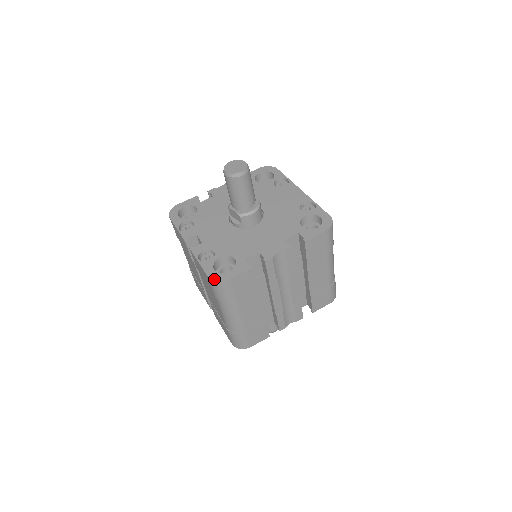
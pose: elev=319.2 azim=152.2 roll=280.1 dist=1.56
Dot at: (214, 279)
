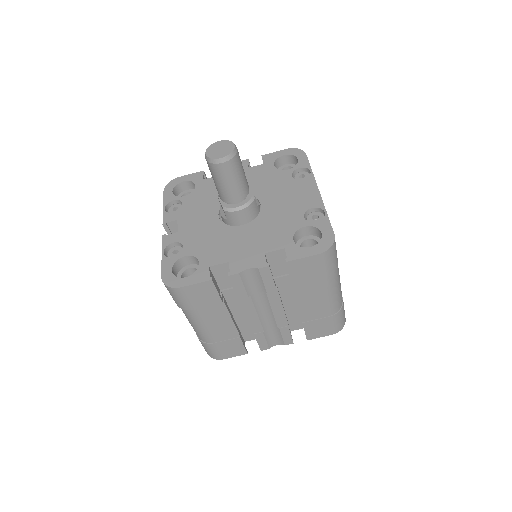
Dot at: (165, 282)
